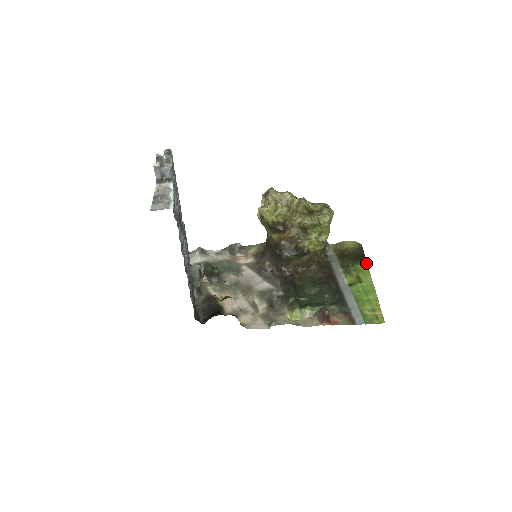
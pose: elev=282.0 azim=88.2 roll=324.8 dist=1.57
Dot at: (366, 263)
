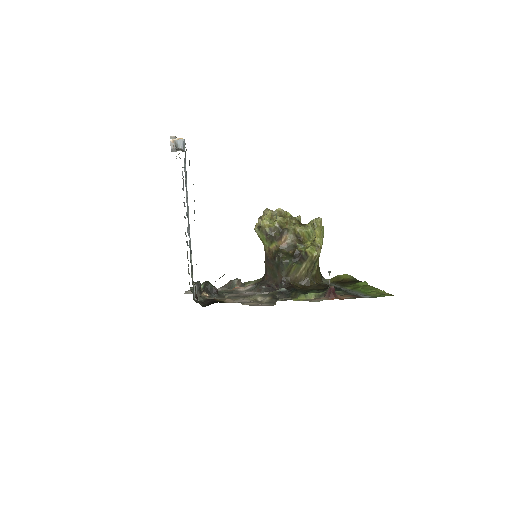
Dot at: (364, 282)
